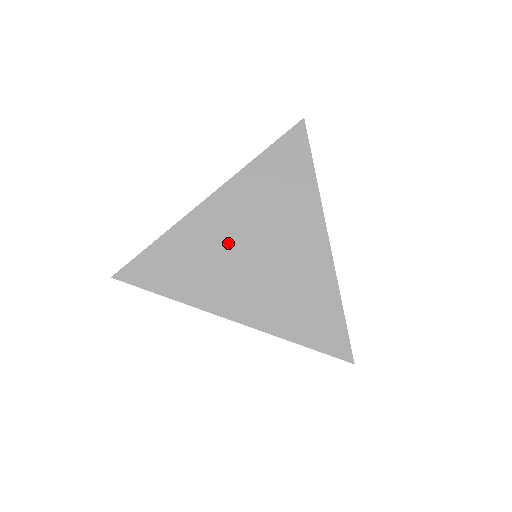
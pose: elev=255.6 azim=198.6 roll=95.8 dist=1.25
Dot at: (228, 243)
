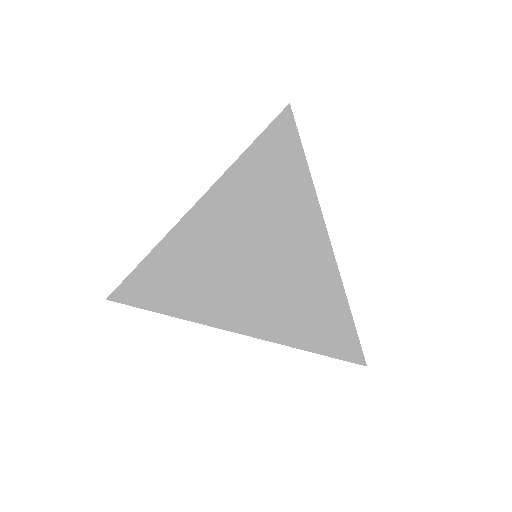
Dot at: (221, 252)
